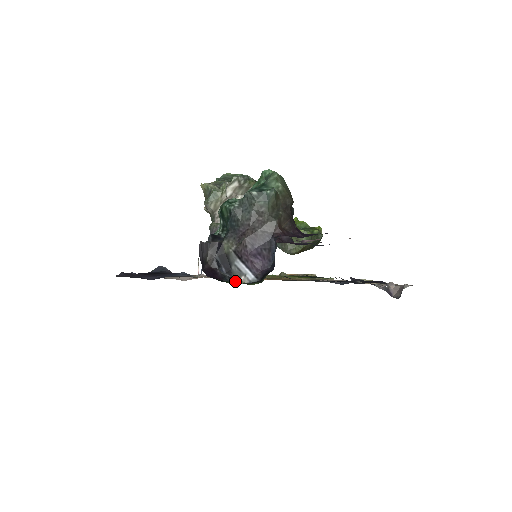
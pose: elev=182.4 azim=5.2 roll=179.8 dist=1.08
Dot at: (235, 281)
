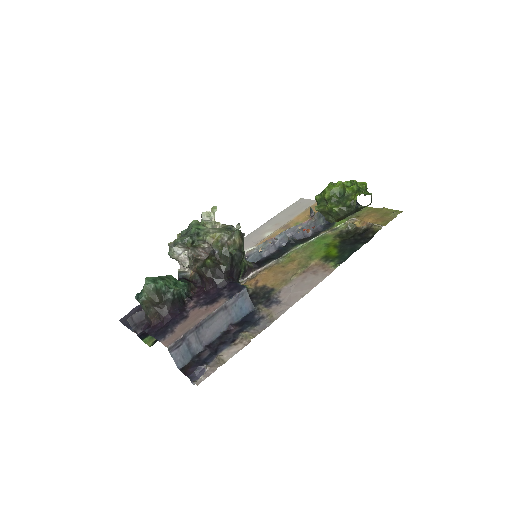
Dot at: occluded
